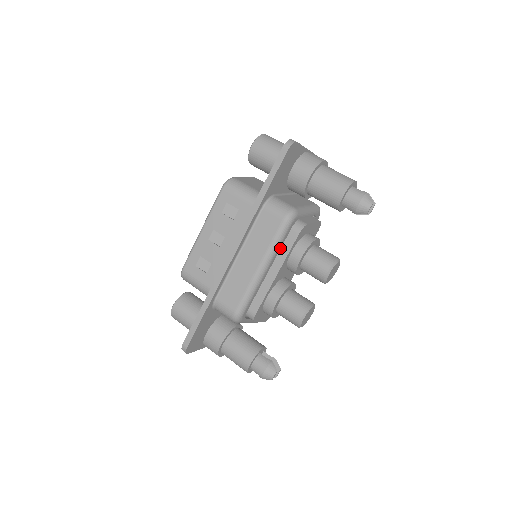
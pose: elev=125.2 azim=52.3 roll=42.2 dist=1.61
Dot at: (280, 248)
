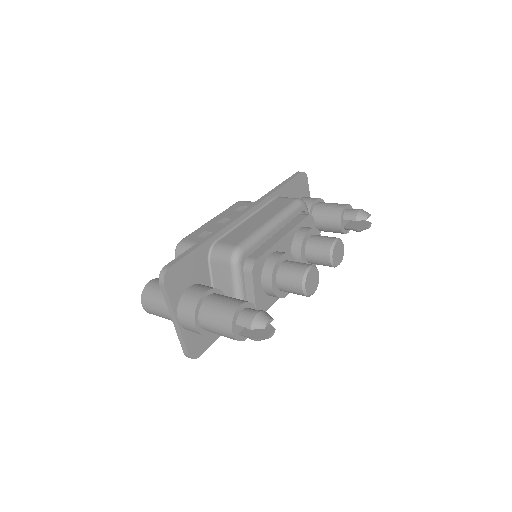
Dot at: (289, 221)
